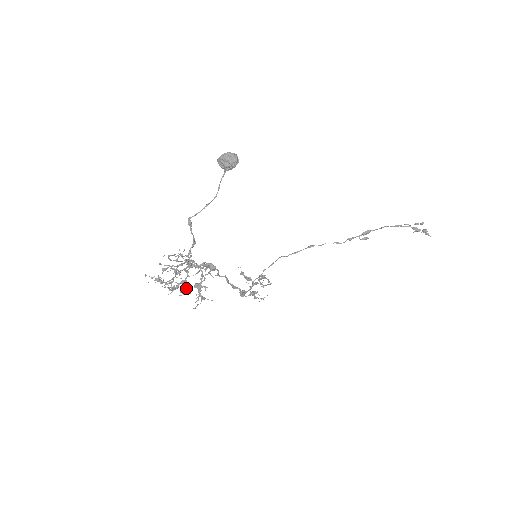
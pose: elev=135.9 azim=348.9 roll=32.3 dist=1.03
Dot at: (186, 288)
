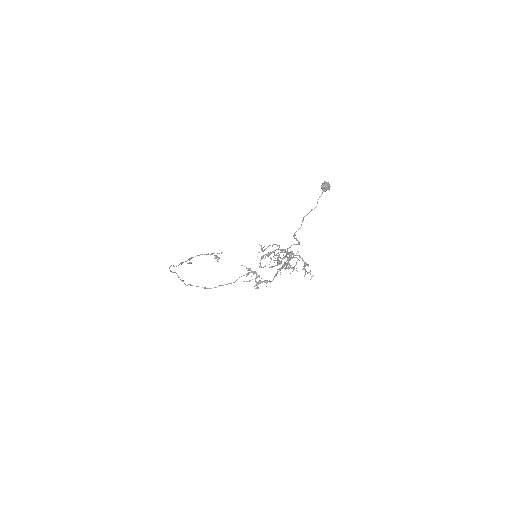
Dot at: (304, 265)
